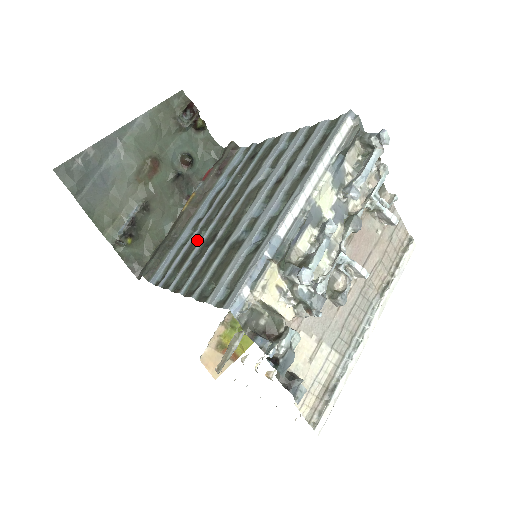
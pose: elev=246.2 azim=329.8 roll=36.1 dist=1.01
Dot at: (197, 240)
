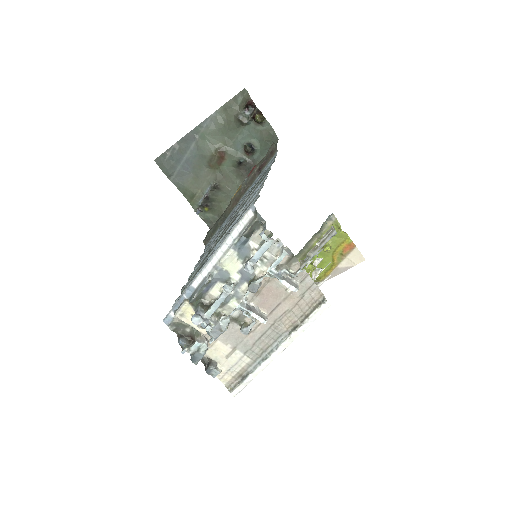
Dot at: occluded
